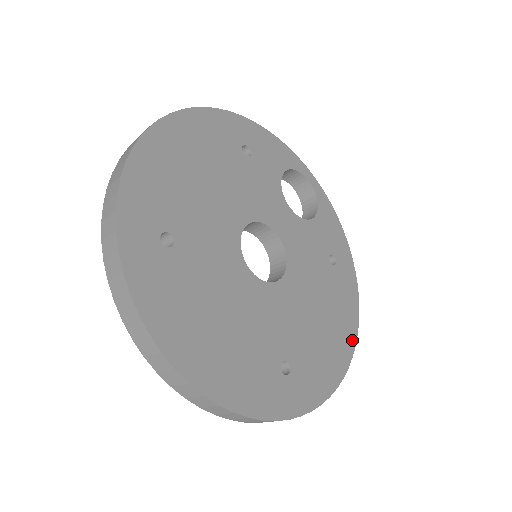
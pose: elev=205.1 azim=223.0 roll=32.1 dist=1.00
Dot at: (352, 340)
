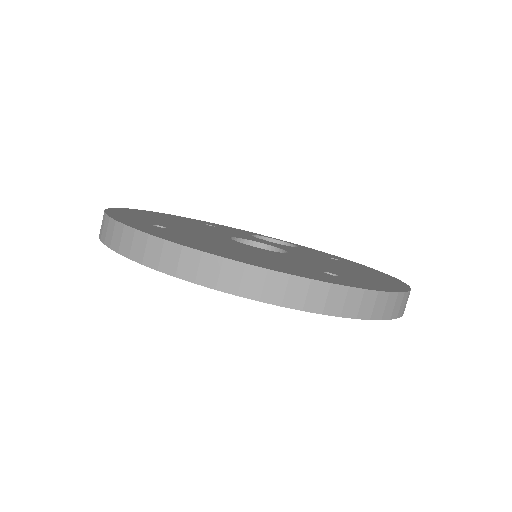
Dot at: occluded
